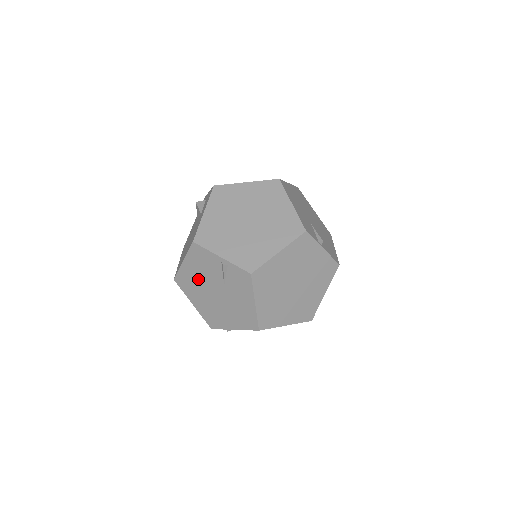
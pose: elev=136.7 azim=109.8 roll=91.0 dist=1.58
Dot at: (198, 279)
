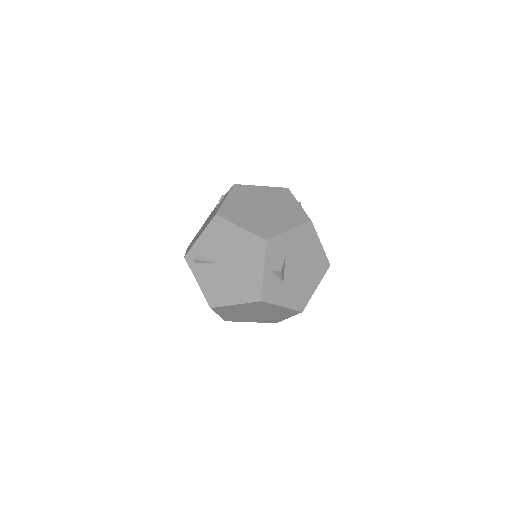
Dot at: (202, 227)
